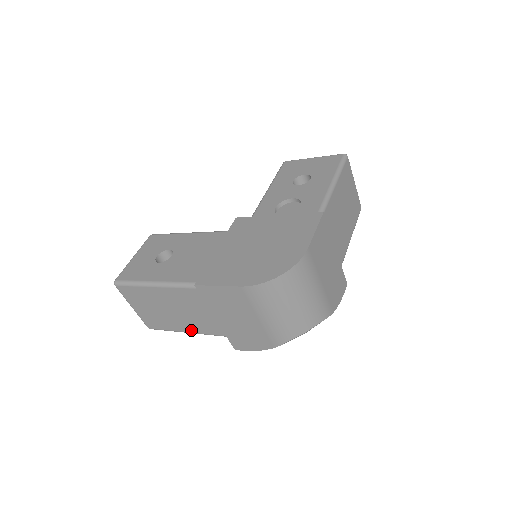
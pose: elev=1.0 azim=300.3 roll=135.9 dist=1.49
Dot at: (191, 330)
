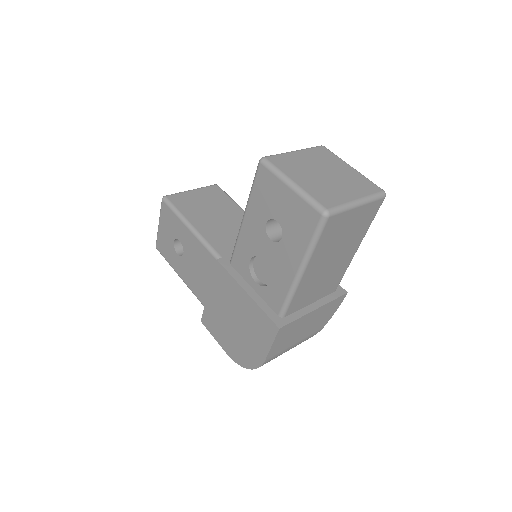
Dot at: occluded
